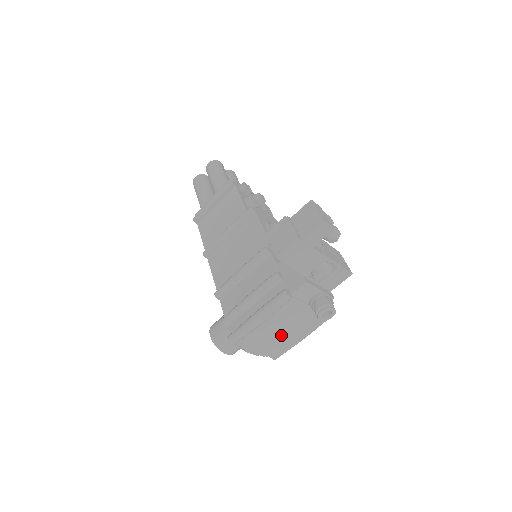
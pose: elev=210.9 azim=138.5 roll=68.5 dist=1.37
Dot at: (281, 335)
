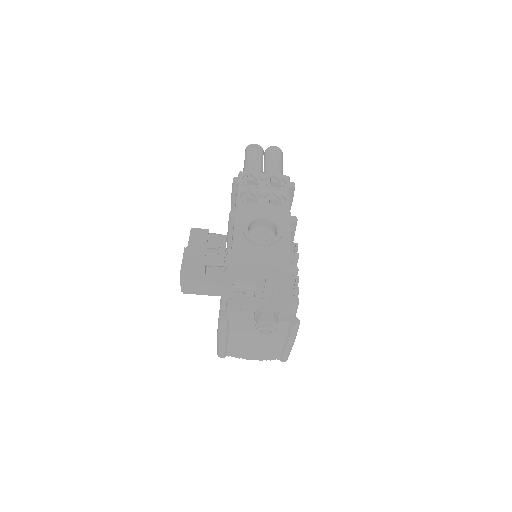
Dot at: (263, 345)
